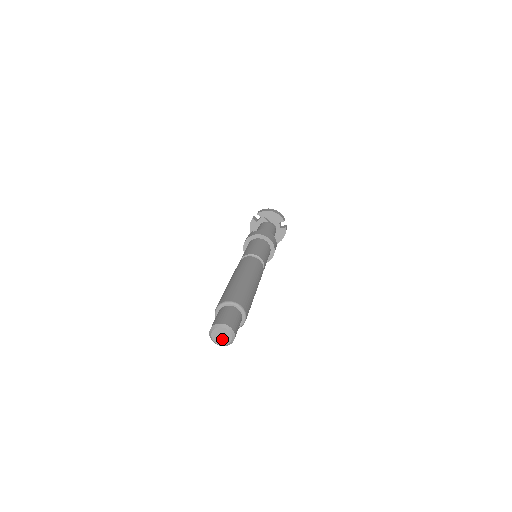
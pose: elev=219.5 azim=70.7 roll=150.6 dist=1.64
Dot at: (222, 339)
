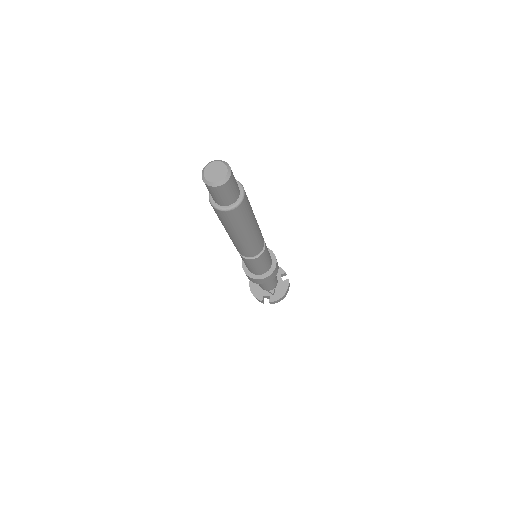
Dot at: (216, 175)
